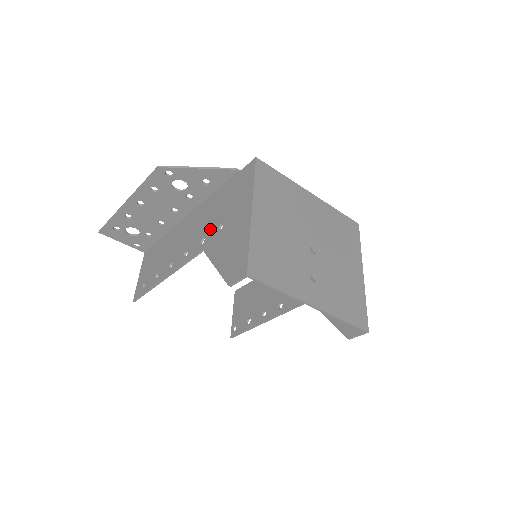
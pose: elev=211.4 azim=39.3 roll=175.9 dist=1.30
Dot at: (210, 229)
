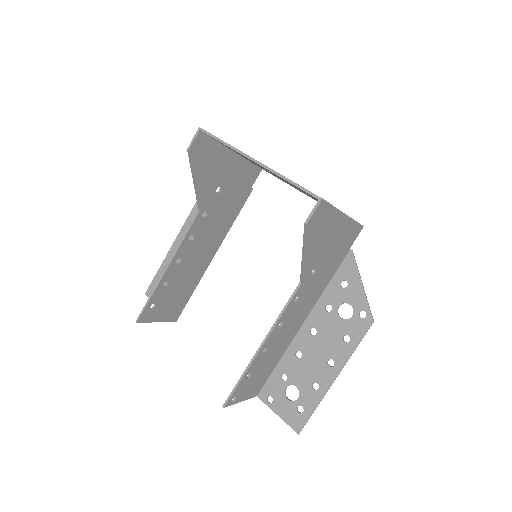
Dot at: (212, 205)
